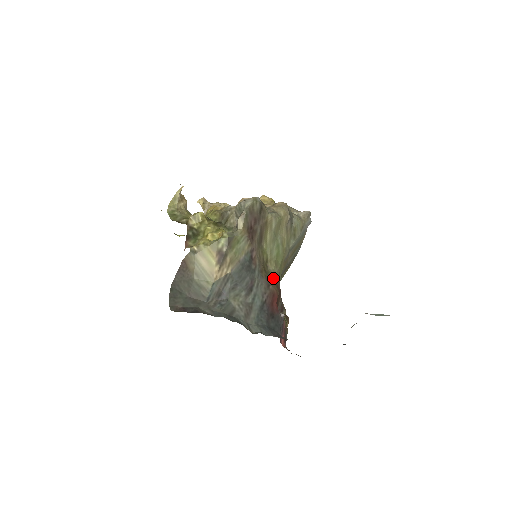
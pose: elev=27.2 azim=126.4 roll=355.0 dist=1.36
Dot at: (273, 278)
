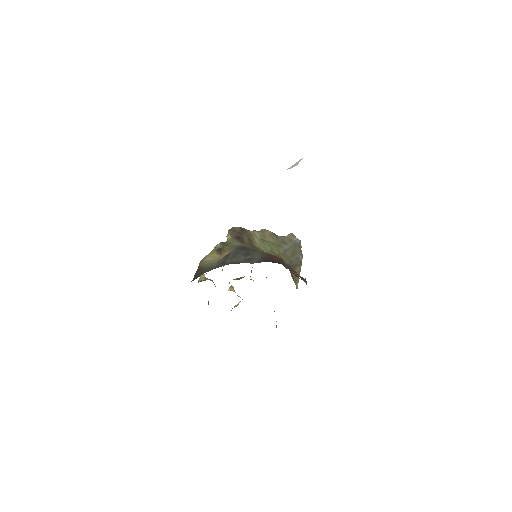
Dot at: occluded
